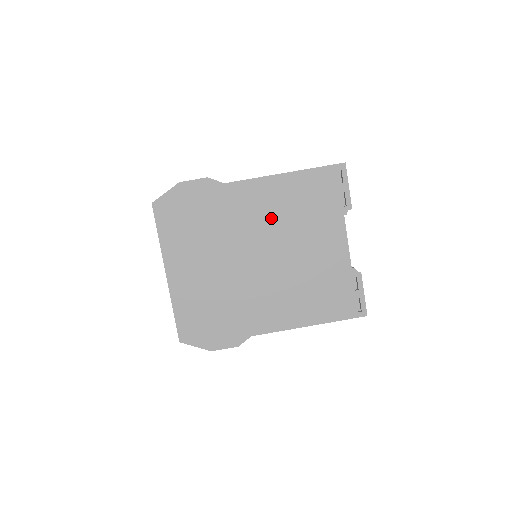
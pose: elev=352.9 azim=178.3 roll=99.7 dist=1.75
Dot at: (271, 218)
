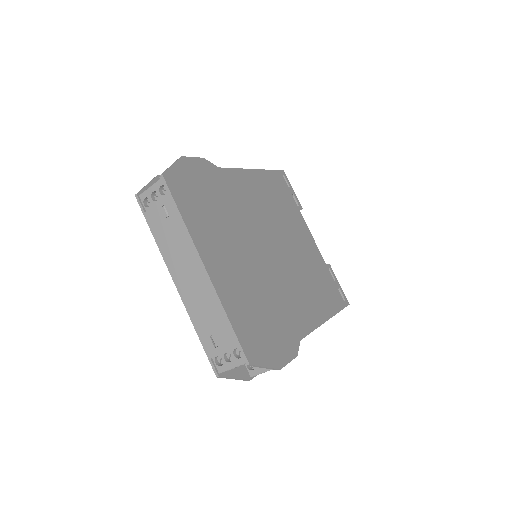
Dot at: (263, 209)
